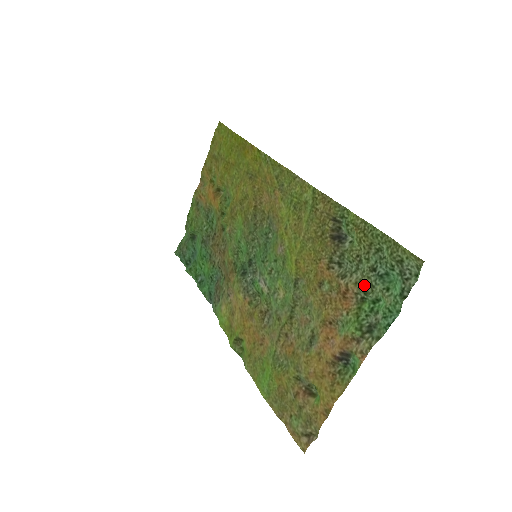
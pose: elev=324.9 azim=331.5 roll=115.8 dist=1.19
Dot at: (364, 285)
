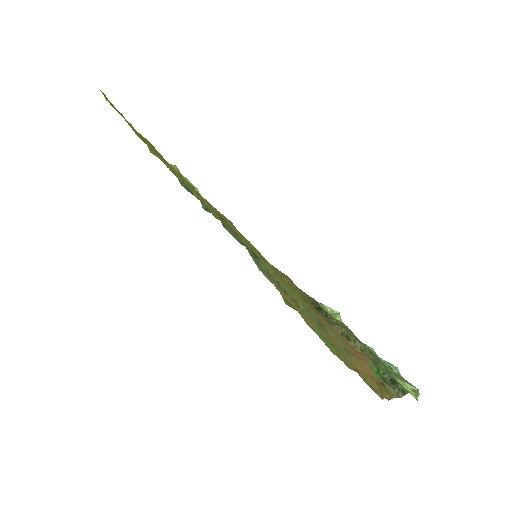
Dot at: (371, 357)
